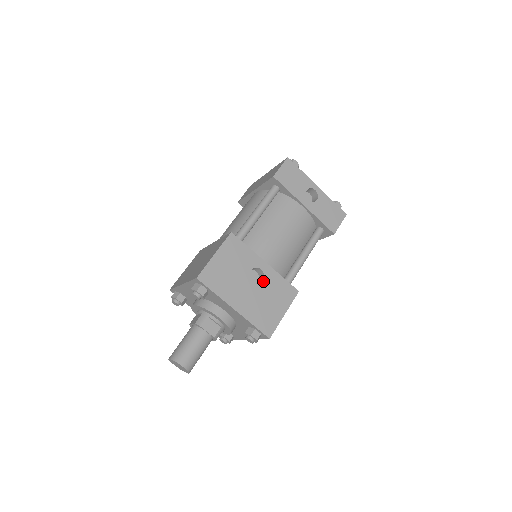
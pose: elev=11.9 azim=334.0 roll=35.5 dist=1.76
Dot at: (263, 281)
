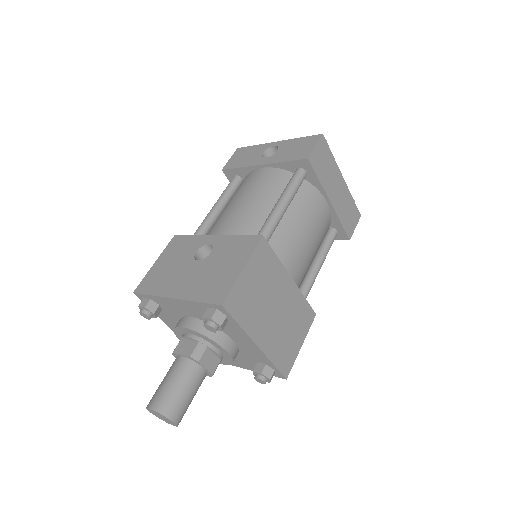
Dot at: (211, 253)
